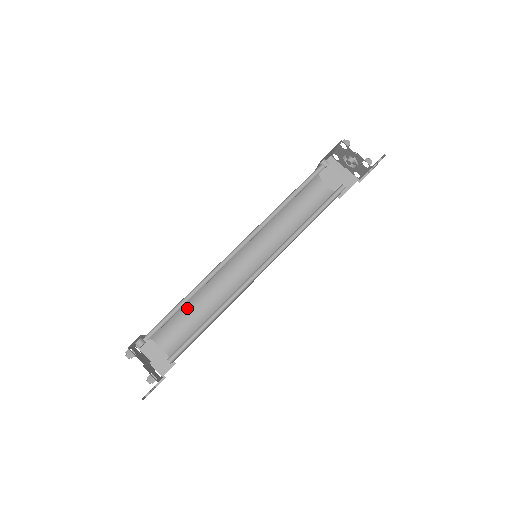
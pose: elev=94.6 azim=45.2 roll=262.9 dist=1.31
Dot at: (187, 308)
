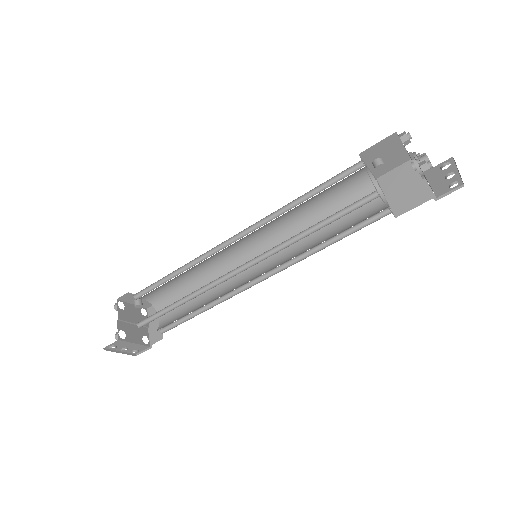
Dot at: (190, 290)
